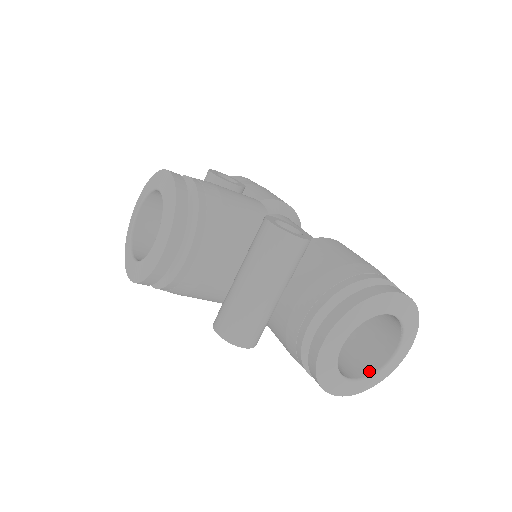
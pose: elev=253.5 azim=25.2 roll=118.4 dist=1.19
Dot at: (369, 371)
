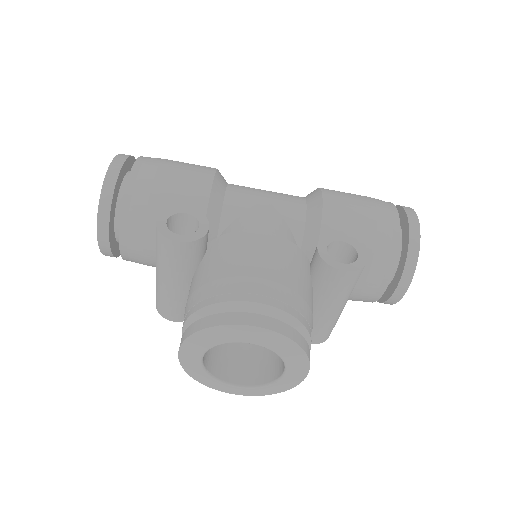
Dot at: occluded
